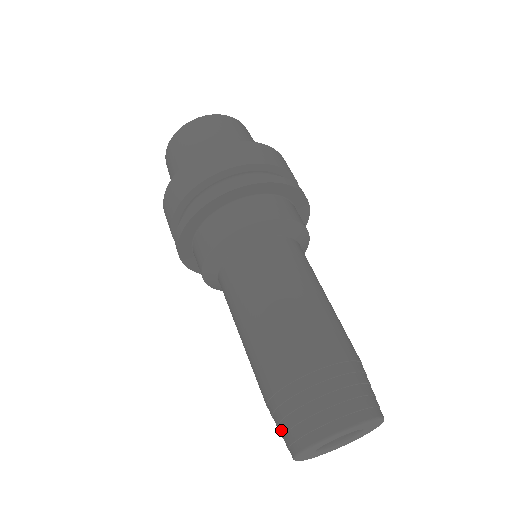
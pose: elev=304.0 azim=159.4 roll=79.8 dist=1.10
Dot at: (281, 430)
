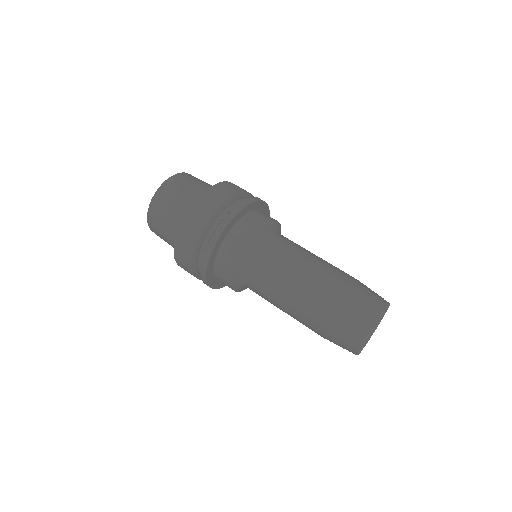
Dot at: (349, 330)
